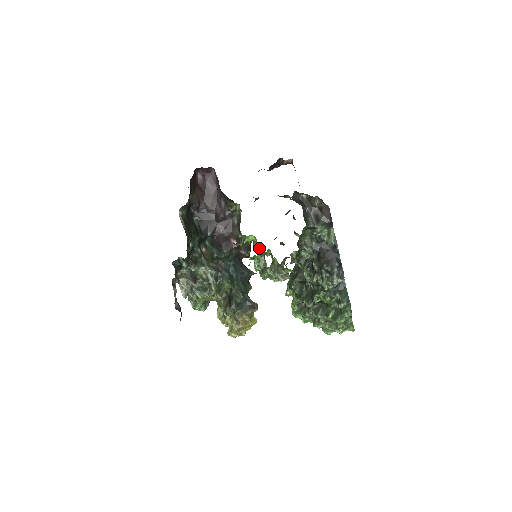
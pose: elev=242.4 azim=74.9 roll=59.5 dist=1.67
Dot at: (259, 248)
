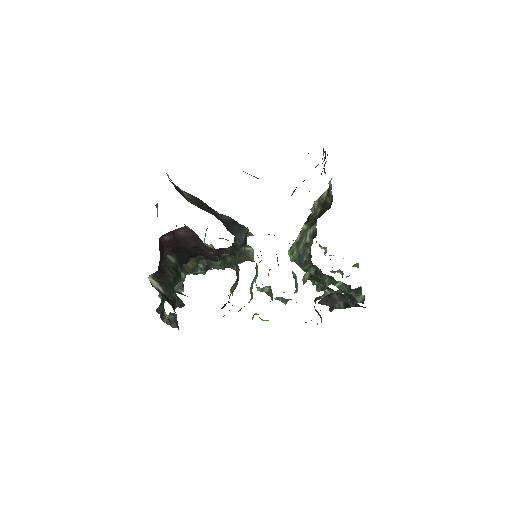
Dot at: occluded
